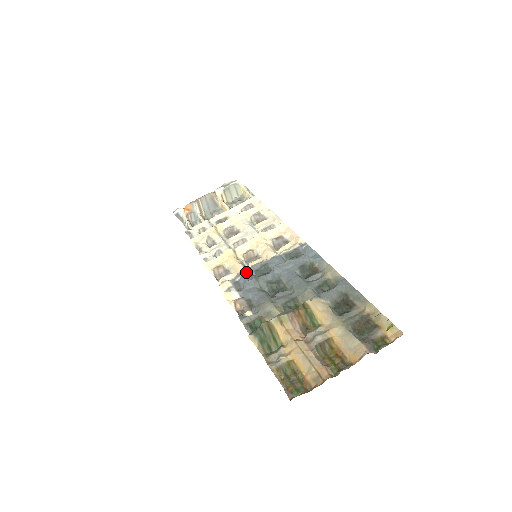
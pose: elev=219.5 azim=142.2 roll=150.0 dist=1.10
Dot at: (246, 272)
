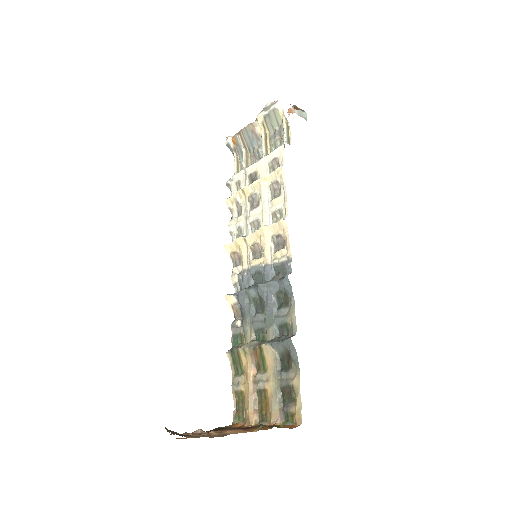
Dot at: (246, 274)
